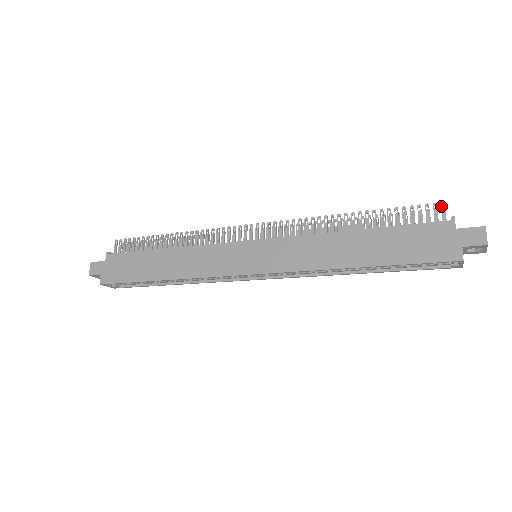
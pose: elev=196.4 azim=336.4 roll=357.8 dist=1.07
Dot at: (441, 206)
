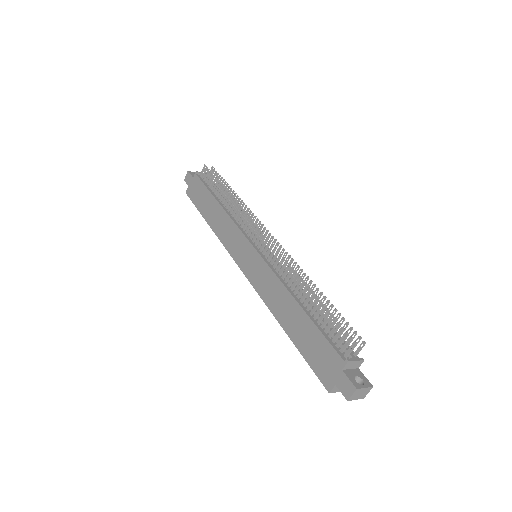
Dot at: (352, 344)
